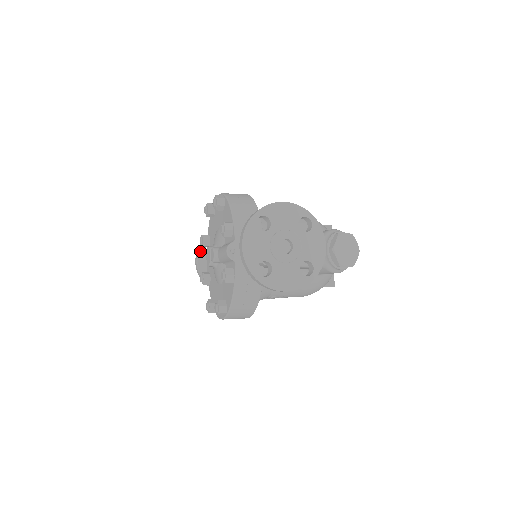
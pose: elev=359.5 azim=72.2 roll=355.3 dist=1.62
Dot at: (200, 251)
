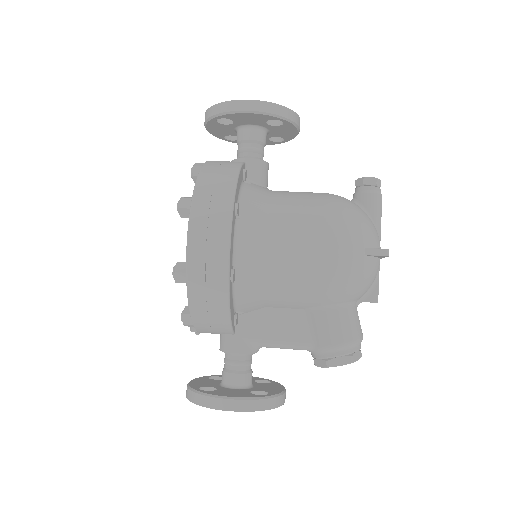
Dot at: (208, 123)
